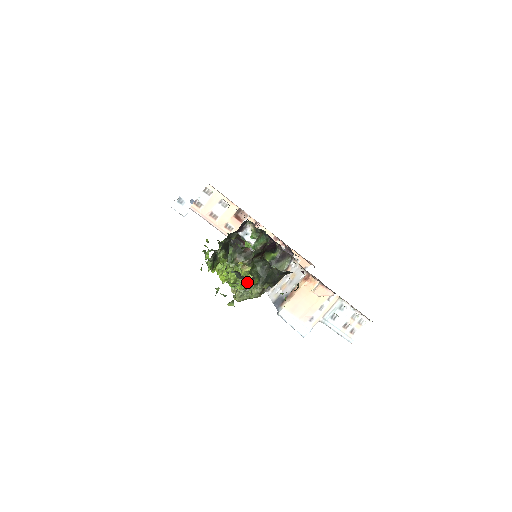
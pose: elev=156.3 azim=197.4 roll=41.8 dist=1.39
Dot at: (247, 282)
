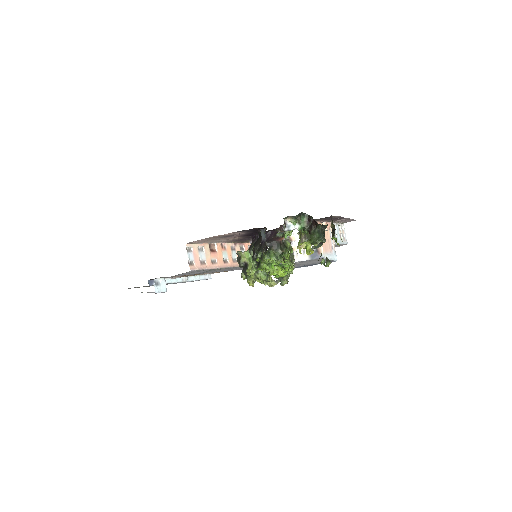
Dot at: (313, 251)
